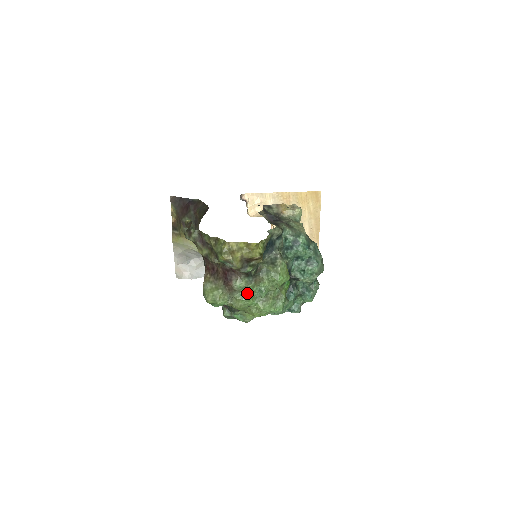
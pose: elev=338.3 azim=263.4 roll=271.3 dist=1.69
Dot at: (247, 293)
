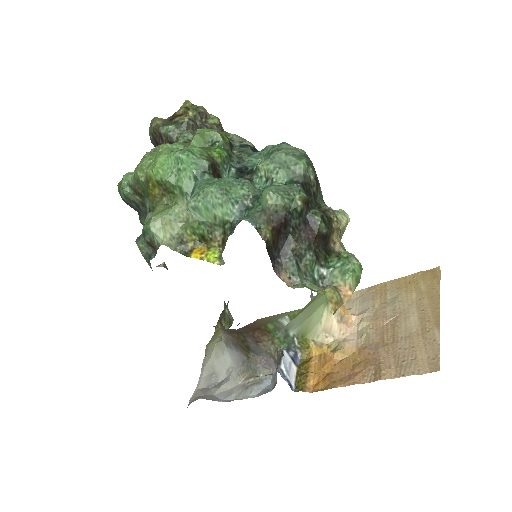
Dot at: occluded
